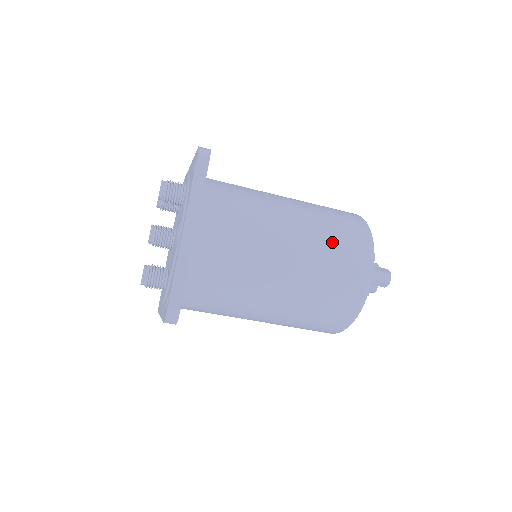
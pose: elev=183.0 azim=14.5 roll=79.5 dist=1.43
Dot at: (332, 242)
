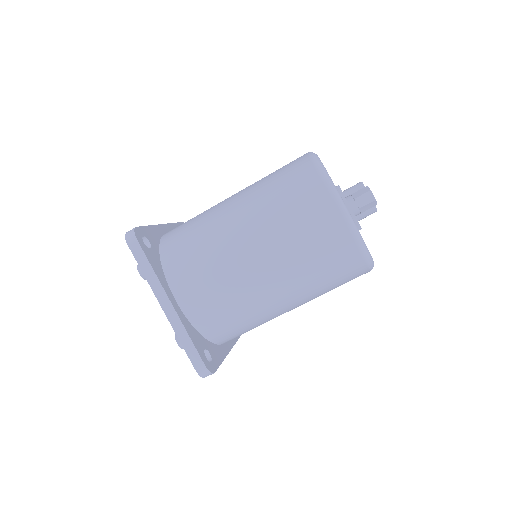
Dot at: (287, 214)
